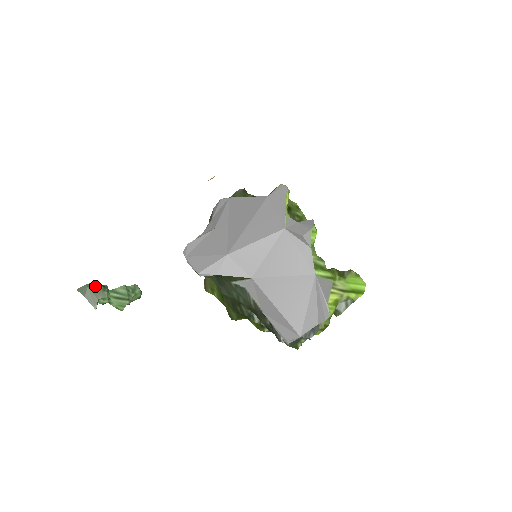
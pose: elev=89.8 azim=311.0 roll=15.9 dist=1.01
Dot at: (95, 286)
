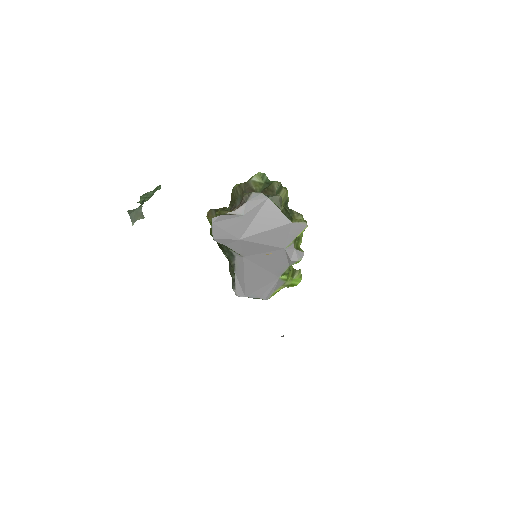
Dot at: (140, 211)
